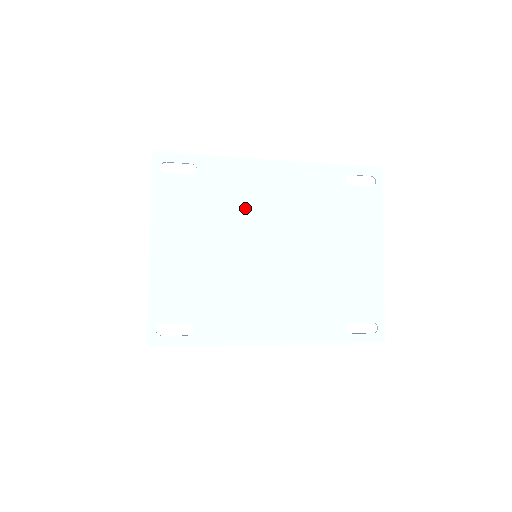
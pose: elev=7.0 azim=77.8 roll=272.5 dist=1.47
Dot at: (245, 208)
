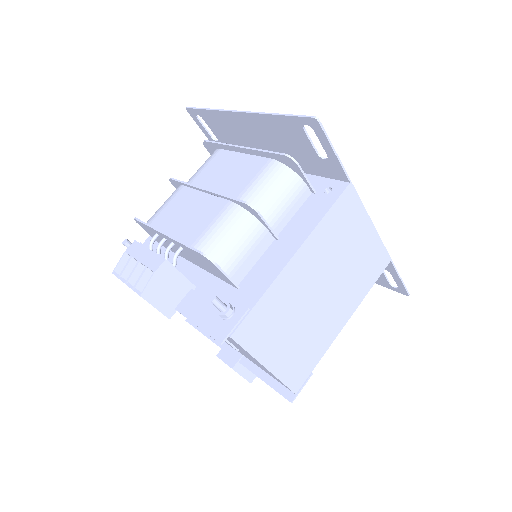
Dot at: occluded
